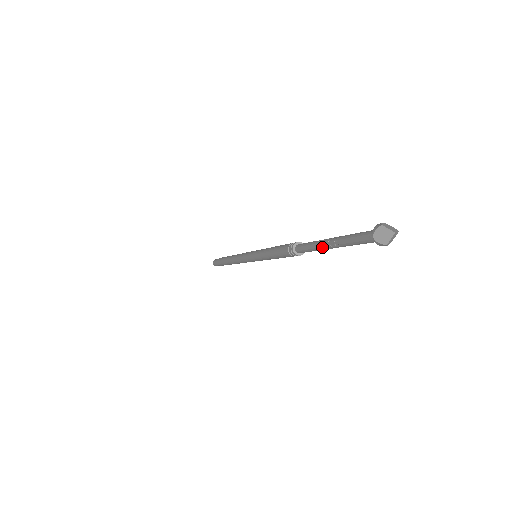
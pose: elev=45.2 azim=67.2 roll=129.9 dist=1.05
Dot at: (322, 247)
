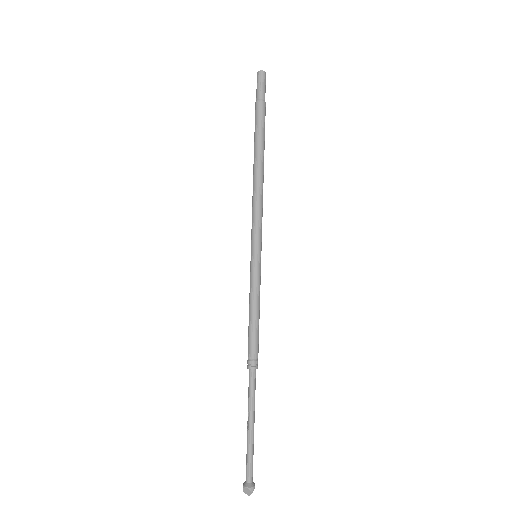
Dot at: (251, 414)
